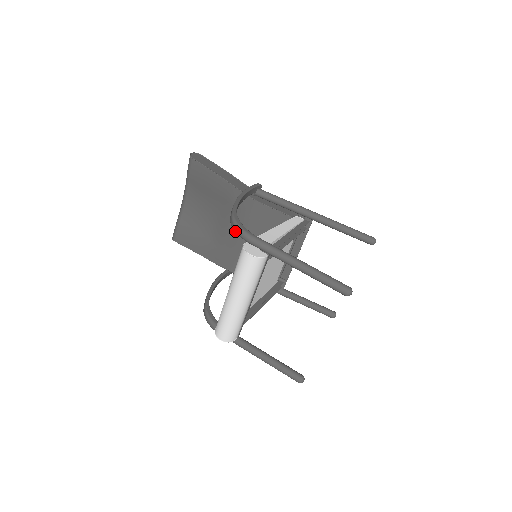
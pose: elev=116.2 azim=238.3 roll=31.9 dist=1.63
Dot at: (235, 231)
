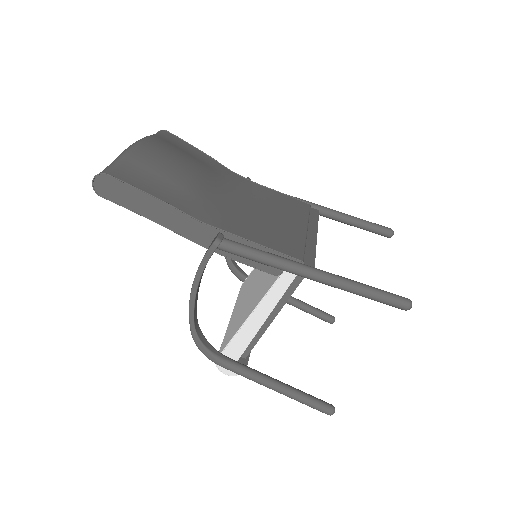
Dot at: occluded
